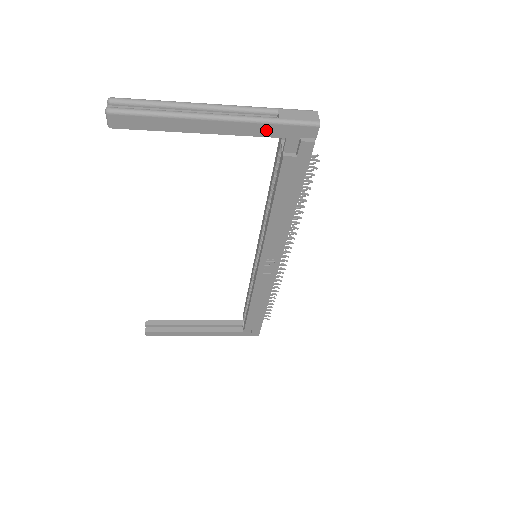
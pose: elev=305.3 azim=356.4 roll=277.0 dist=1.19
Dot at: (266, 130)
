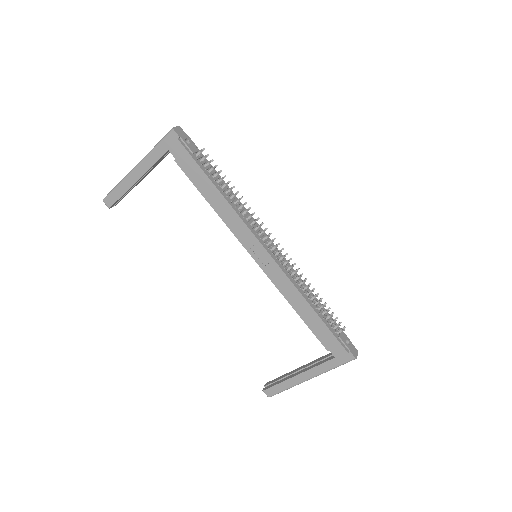
Dot at: (157, 154)
